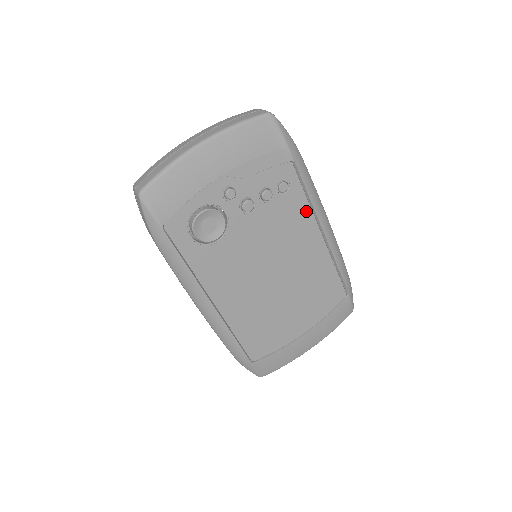
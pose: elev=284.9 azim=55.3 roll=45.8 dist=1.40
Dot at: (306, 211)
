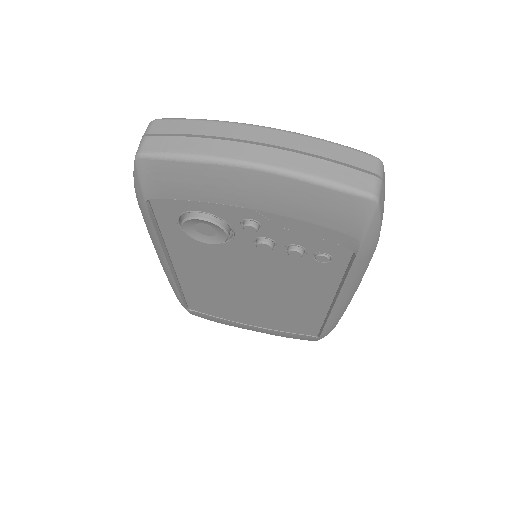
Dot at: (332, 283)
